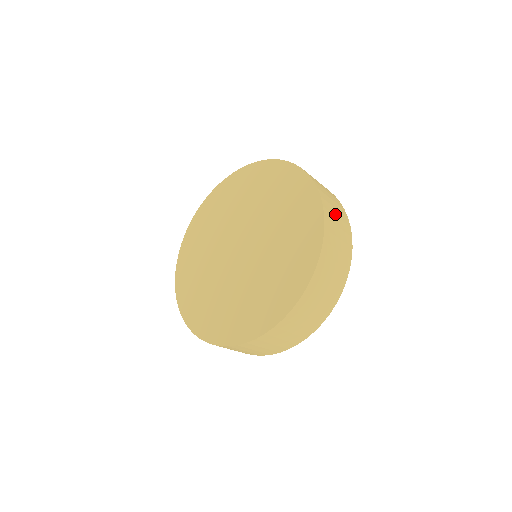
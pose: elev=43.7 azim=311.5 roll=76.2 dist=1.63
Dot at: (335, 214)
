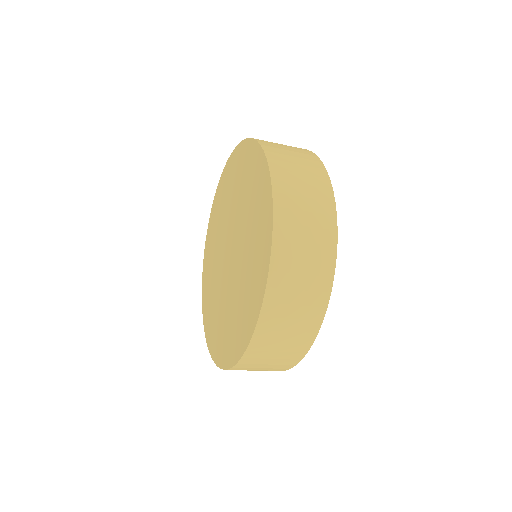
Dot at: (300, 194)
